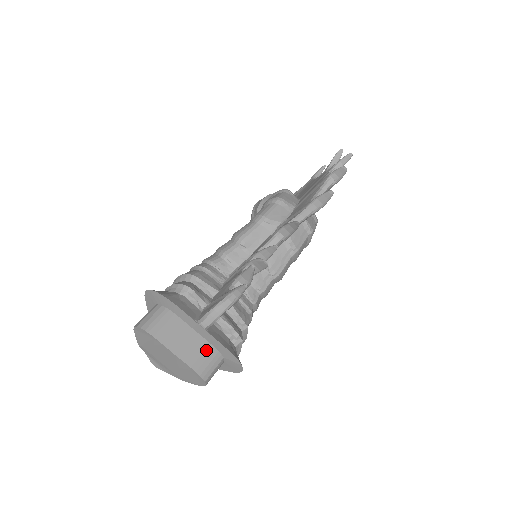
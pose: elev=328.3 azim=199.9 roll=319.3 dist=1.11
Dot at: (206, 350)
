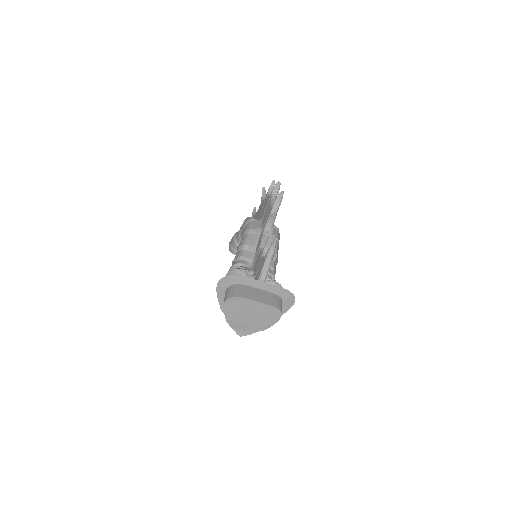
Dot at: (270, 296)
